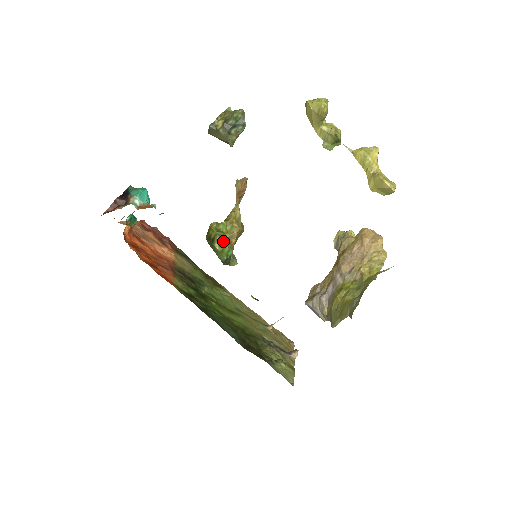
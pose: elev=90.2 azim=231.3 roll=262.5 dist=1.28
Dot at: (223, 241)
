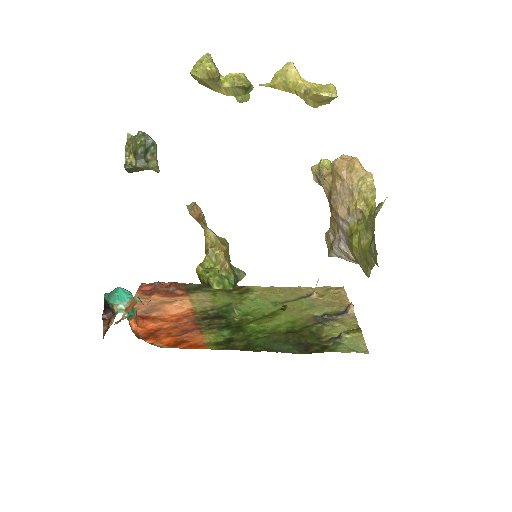
Dot at: (218, 279)
